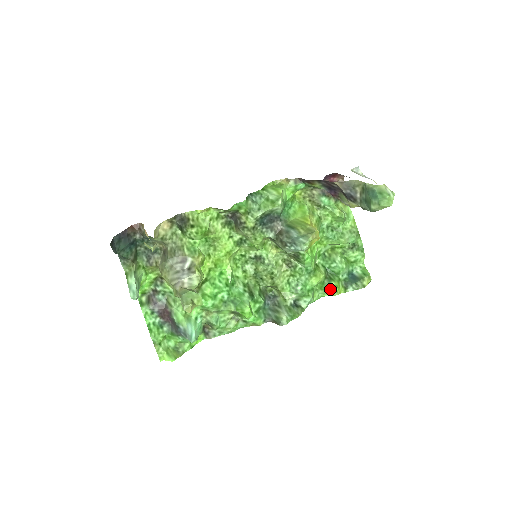
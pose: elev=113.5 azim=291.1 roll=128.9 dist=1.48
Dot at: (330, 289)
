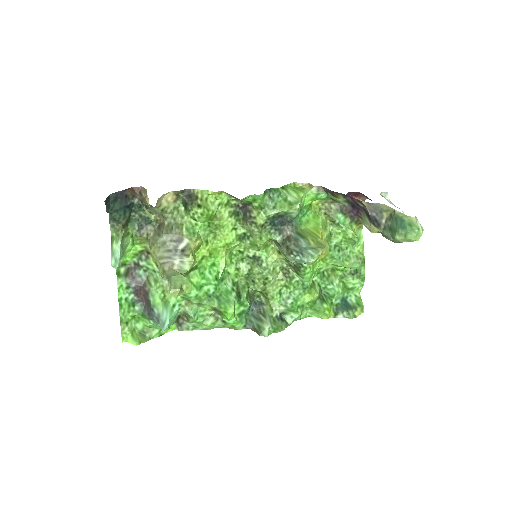
Dot at: (320, 311)
